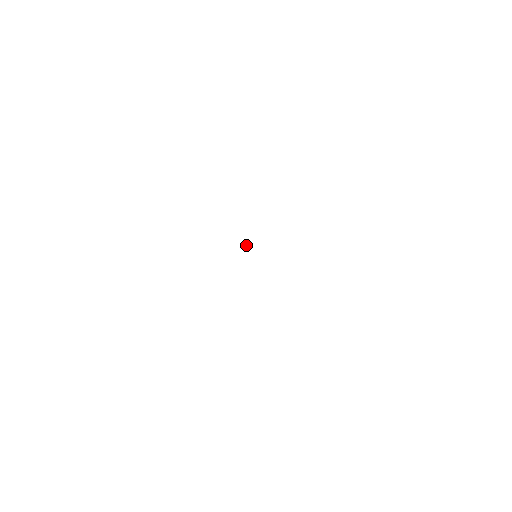
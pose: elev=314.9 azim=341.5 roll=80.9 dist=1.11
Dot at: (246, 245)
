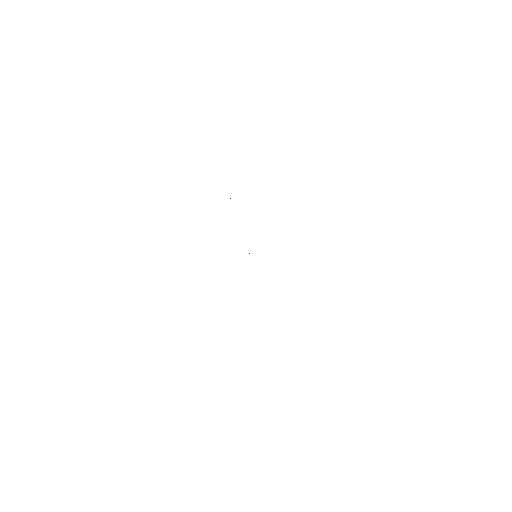
Dot at: occluded
